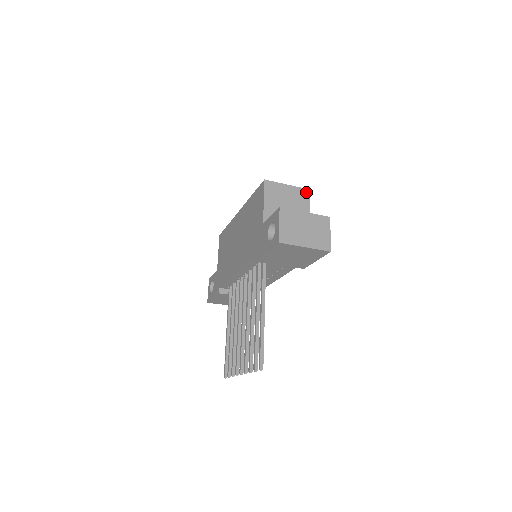
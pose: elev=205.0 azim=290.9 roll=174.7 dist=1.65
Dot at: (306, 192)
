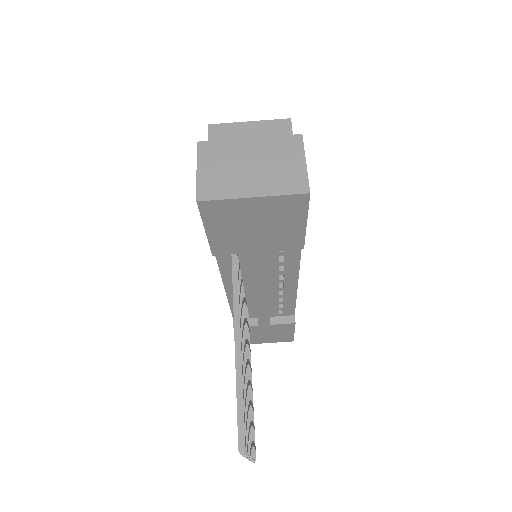
Dot at: (284, 124)
